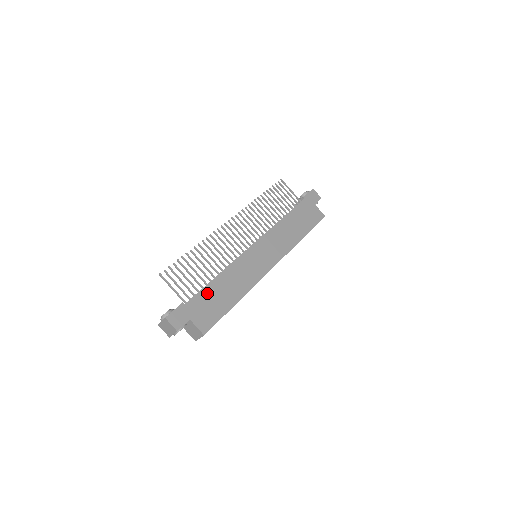
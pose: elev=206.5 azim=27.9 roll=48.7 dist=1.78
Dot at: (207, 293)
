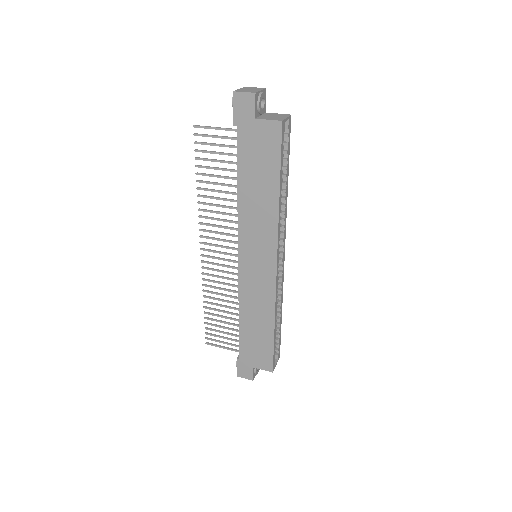
Dot at: (245, 339)
